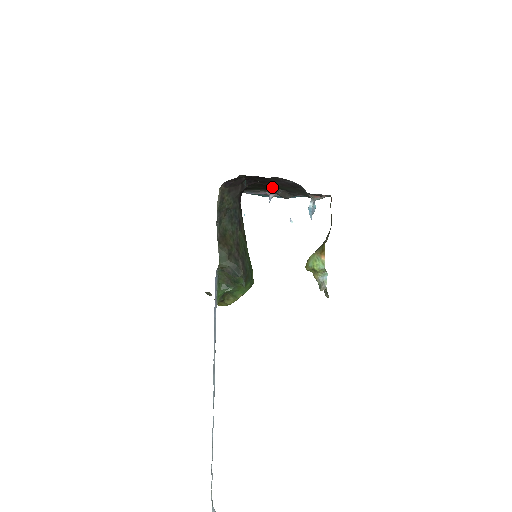
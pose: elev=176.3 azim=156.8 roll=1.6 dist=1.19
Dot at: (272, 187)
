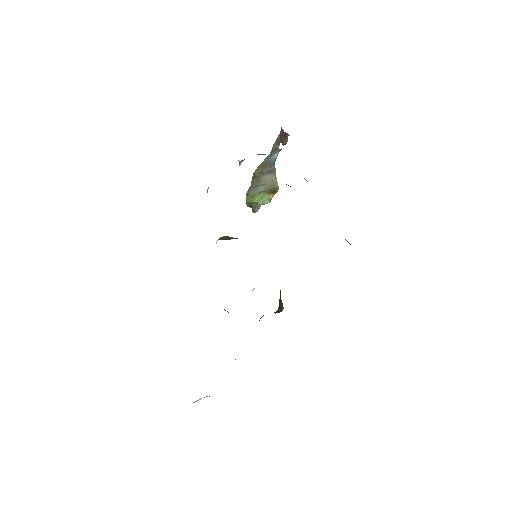
Dot at: occluded
